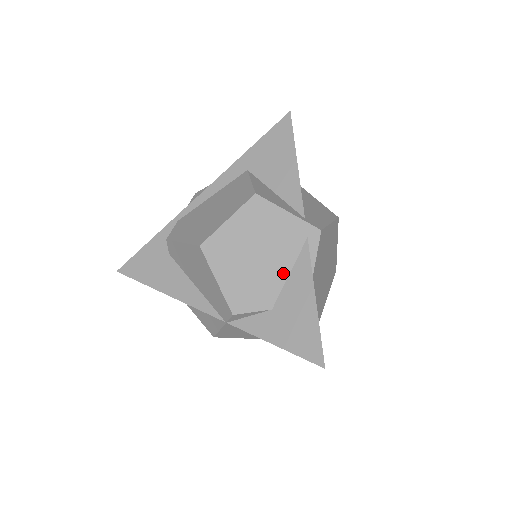
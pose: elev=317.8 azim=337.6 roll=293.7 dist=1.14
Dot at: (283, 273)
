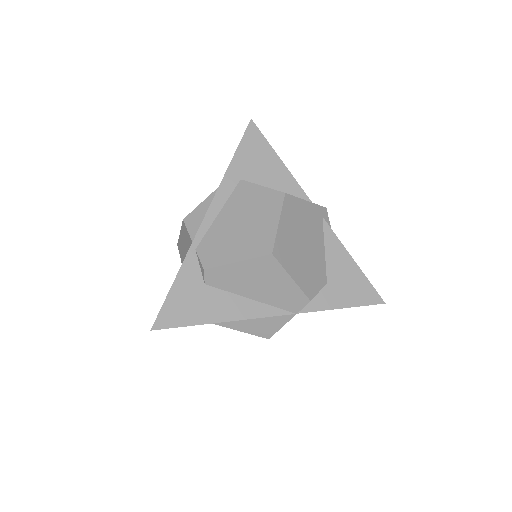
Dot at: (322, 251)
